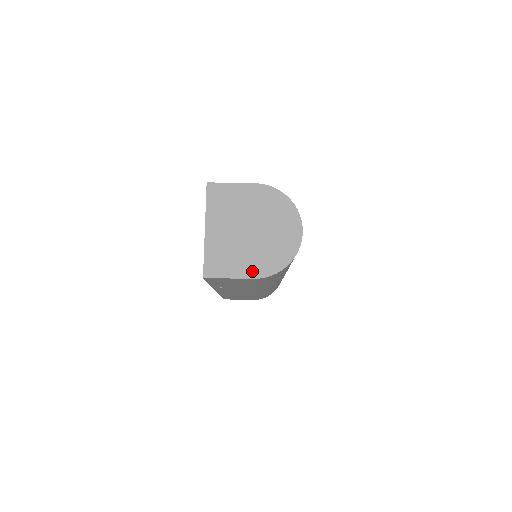
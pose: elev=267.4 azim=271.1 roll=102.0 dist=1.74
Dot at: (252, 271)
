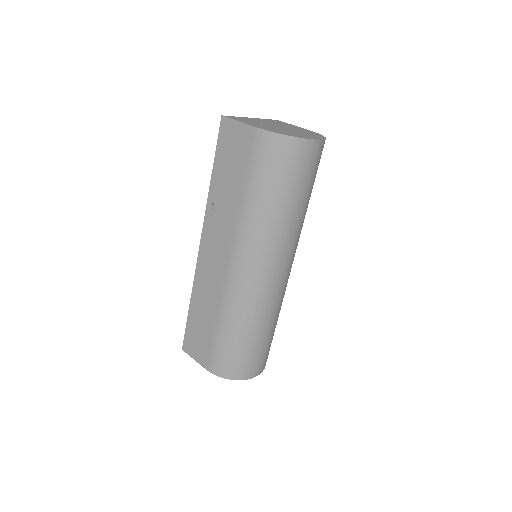
Dot at: (258, 126)
